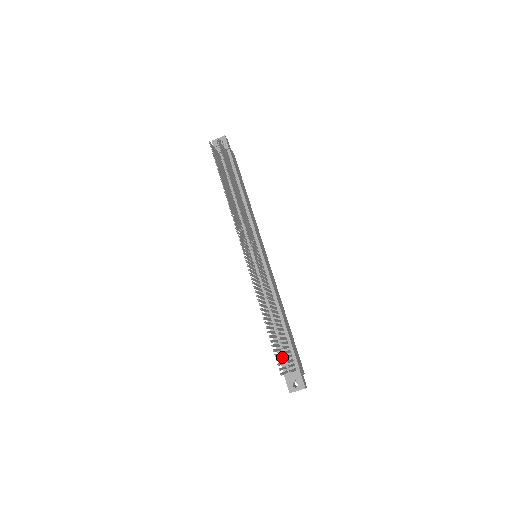
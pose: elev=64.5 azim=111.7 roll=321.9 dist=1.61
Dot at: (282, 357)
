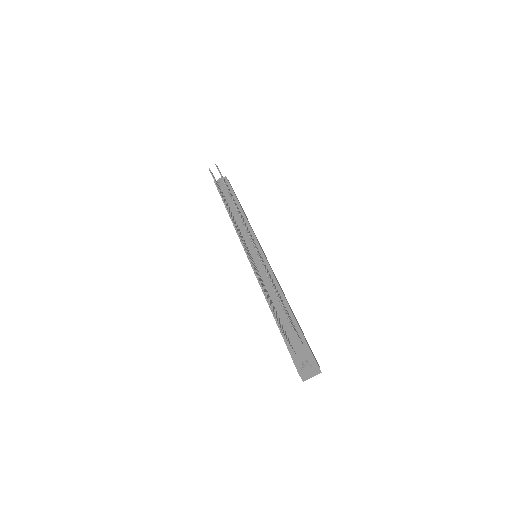
Dot at: (287, 336)
